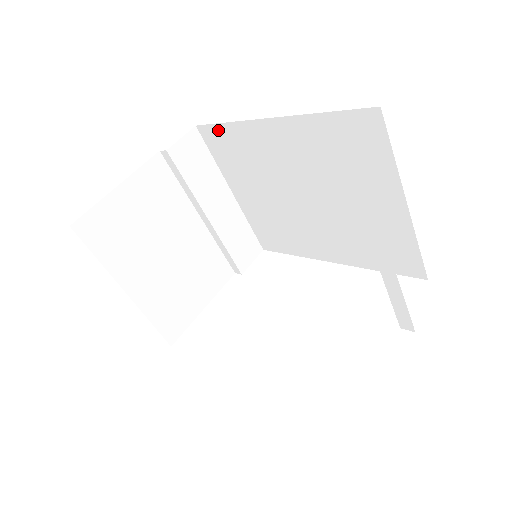
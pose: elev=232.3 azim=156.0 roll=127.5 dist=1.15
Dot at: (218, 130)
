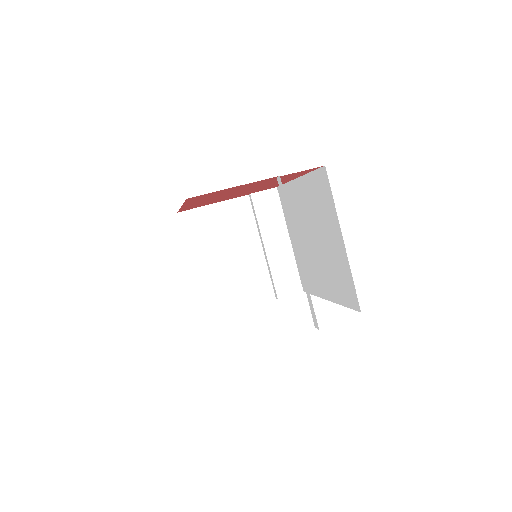
Dot at: occluded
